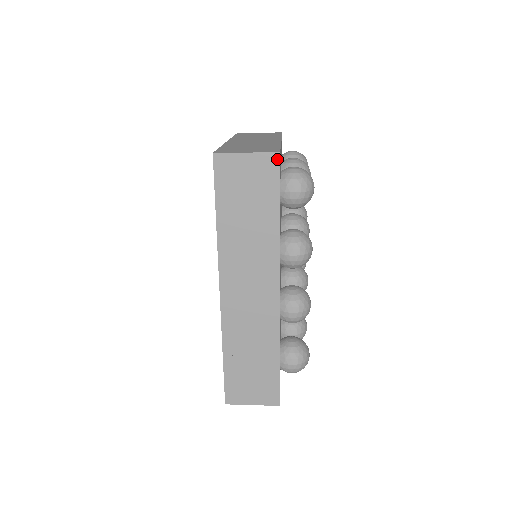
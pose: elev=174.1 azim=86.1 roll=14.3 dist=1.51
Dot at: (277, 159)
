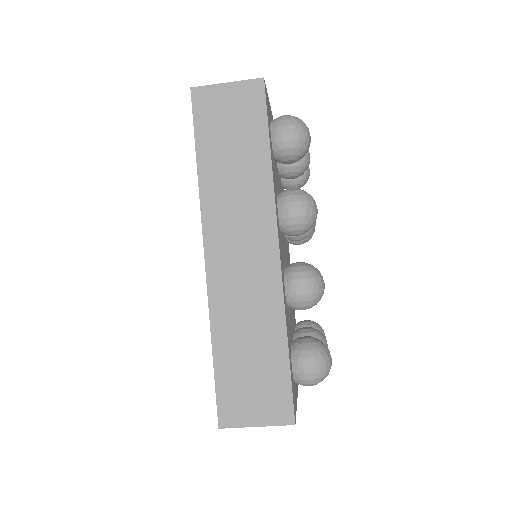
Dot at: (261, 85)
